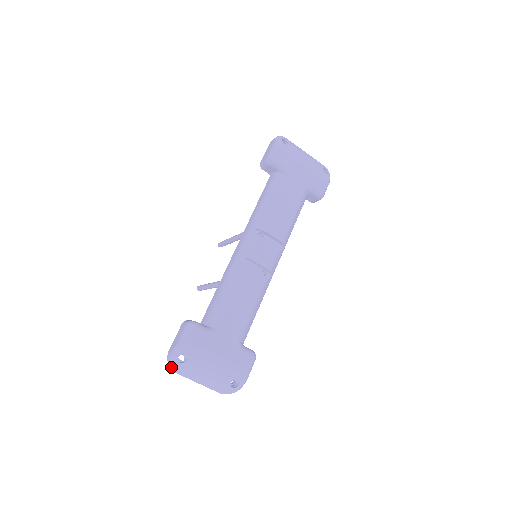
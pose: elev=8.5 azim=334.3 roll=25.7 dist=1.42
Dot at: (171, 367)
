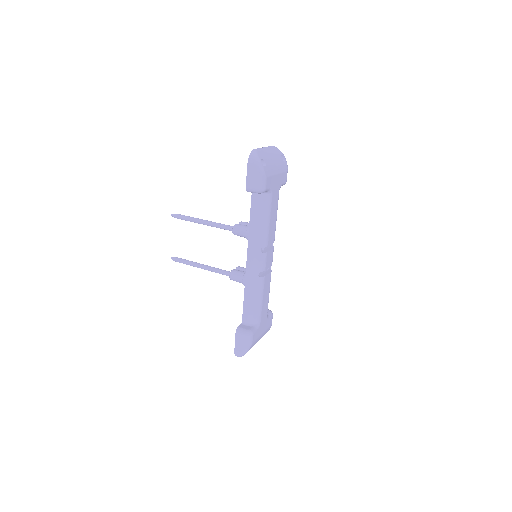
Dot at: occluded
